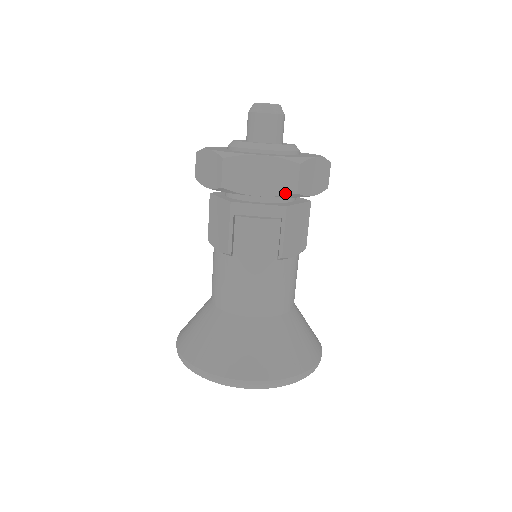
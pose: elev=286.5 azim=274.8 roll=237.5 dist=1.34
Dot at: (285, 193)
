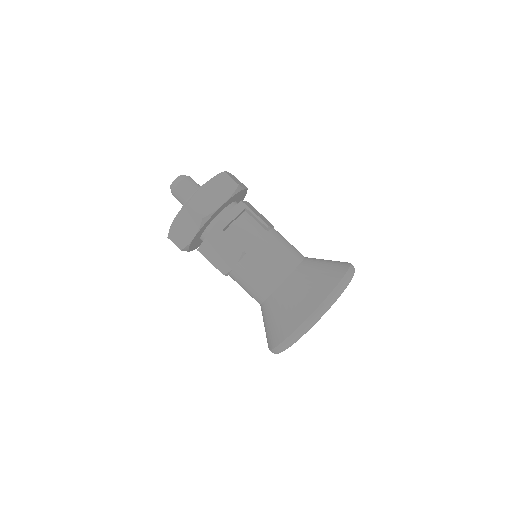
Dot at: (233, 190)
